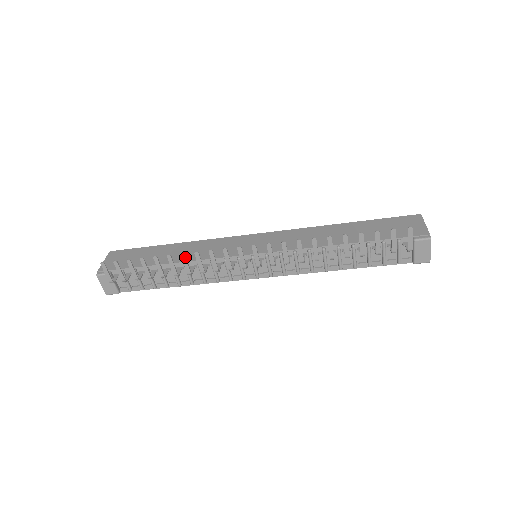
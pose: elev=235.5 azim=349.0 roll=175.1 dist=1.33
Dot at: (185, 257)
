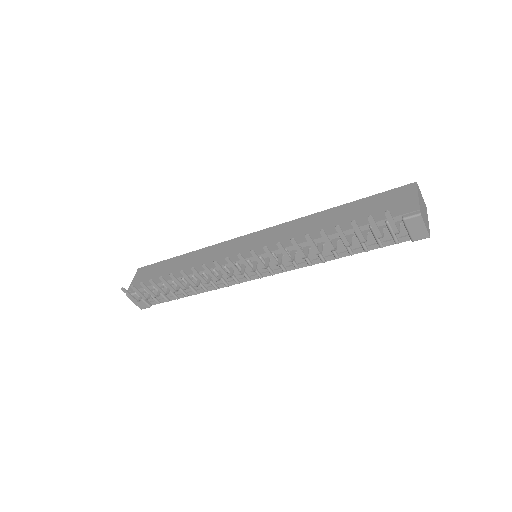
Dot at: (185, 274)
